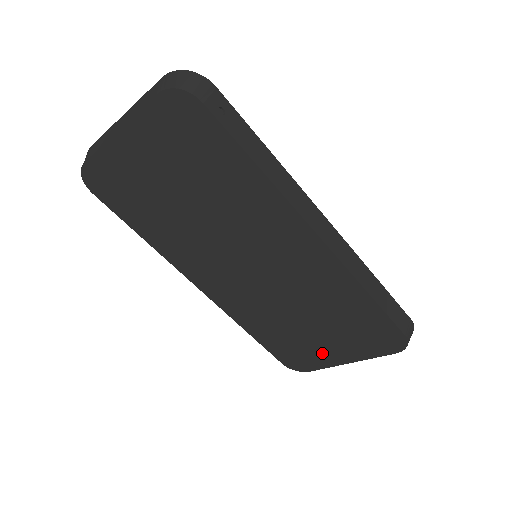
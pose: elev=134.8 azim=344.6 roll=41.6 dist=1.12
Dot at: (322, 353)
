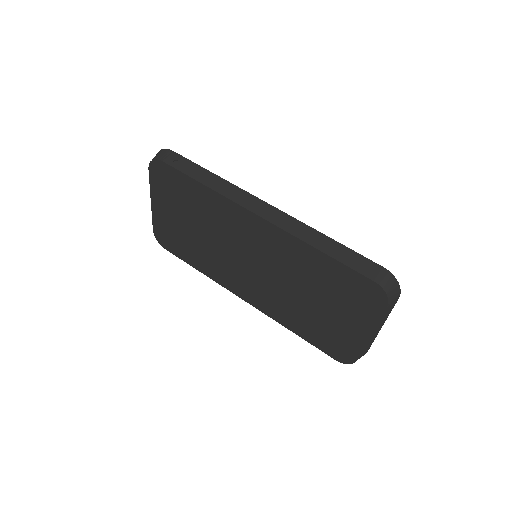
Dot at: (345, 333)
